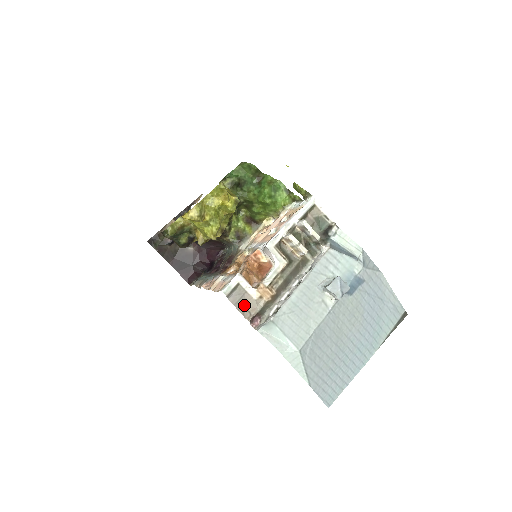
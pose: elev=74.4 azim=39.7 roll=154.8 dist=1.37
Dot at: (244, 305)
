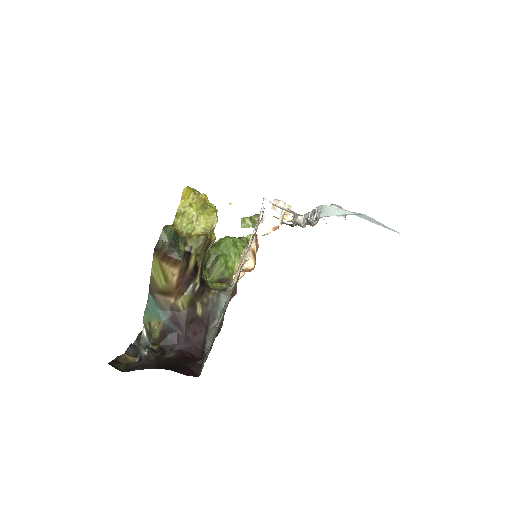
Dot at: (290, 212)
